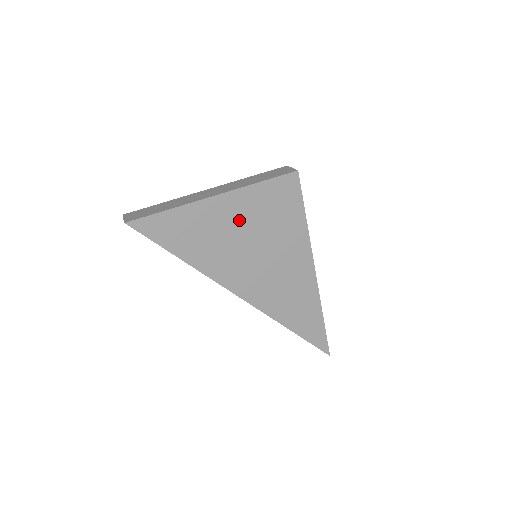
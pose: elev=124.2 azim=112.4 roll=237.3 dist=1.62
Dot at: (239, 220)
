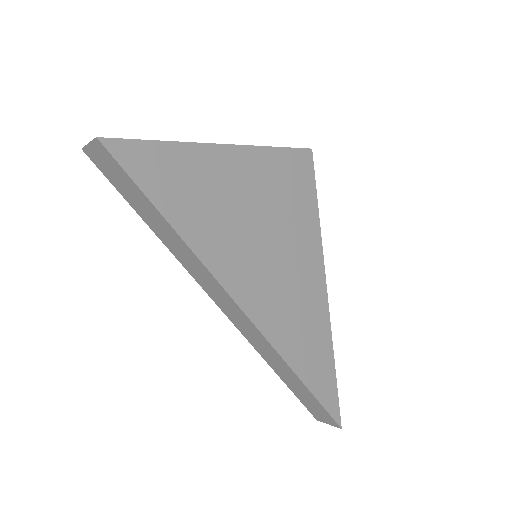
Dot at: (247, 188)
